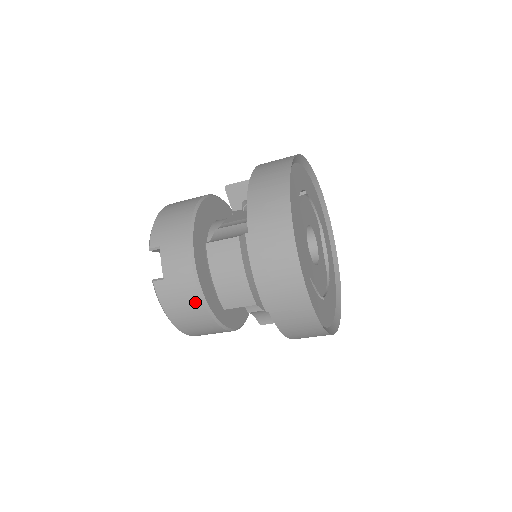
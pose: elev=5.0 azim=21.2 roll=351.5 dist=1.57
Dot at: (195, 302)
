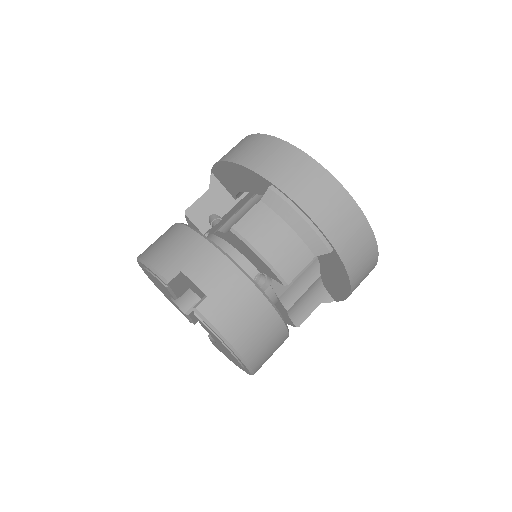
Dot at: (254, 300)
